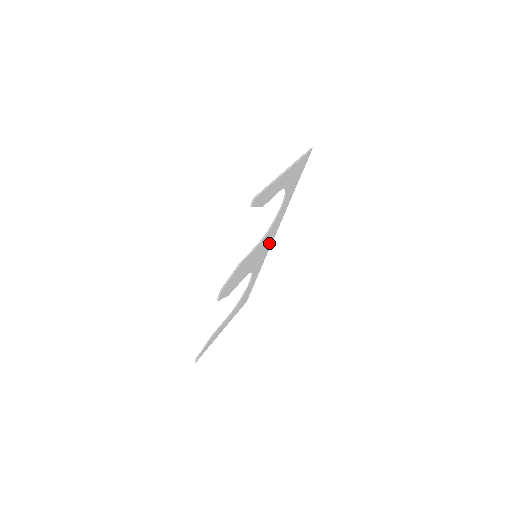
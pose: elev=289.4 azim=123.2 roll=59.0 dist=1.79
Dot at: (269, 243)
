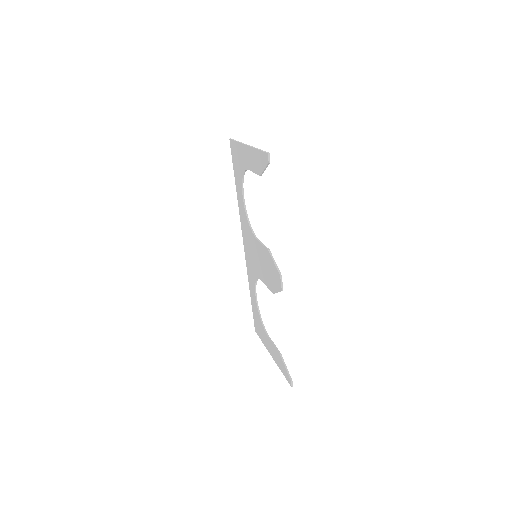
Dot at: (247, 249)
